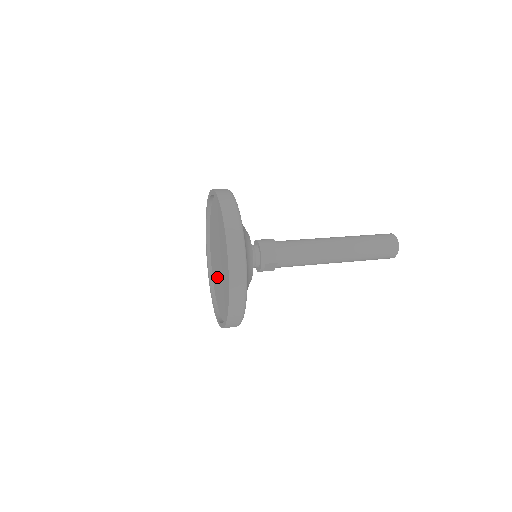
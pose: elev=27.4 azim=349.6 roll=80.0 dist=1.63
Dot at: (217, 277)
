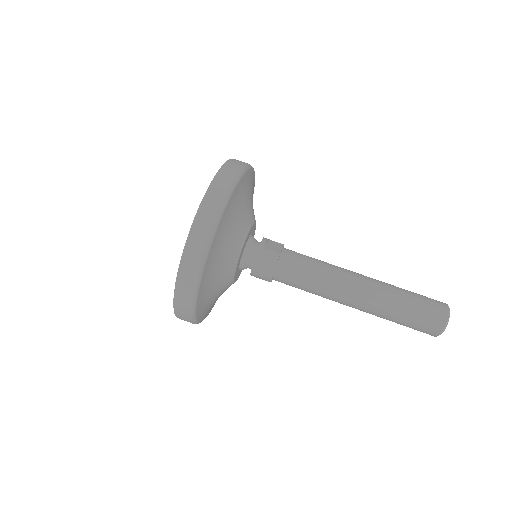
Dot at: occluded
